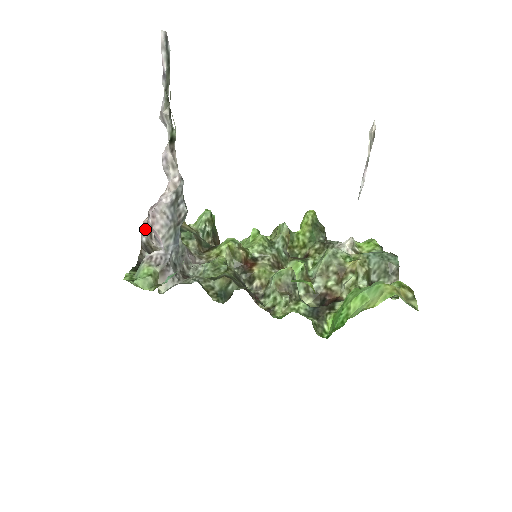
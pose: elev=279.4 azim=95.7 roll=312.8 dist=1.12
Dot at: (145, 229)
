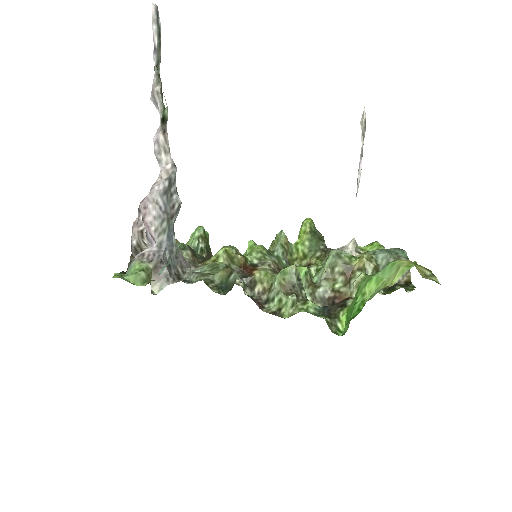
Dot at: (136, 228)
